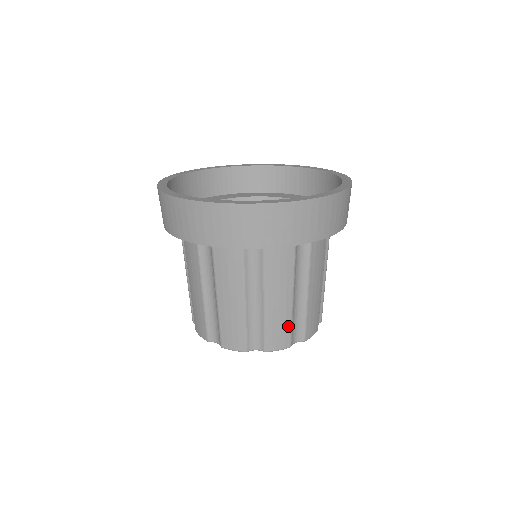
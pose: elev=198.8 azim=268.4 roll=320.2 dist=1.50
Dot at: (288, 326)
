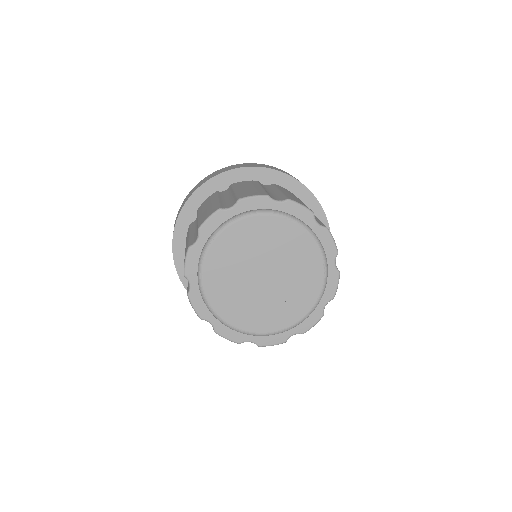
Dot at: occluded
